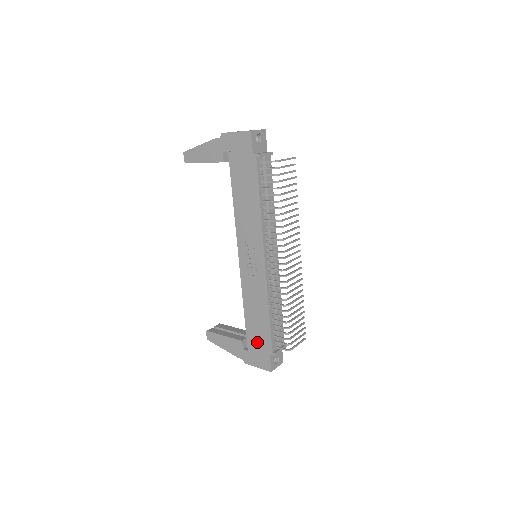
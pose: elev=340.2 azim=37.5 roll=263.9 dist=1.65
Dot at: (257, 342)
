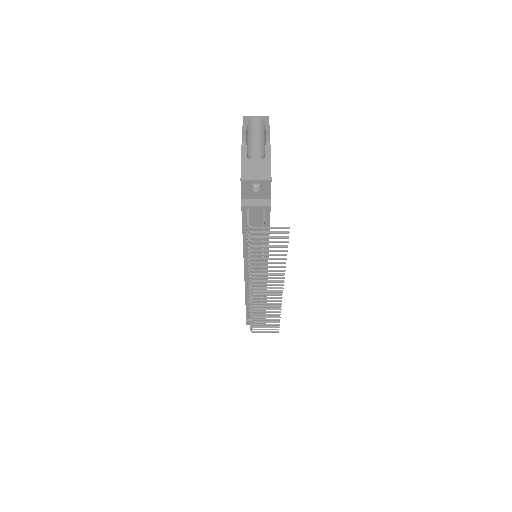
Dot at: occluded
